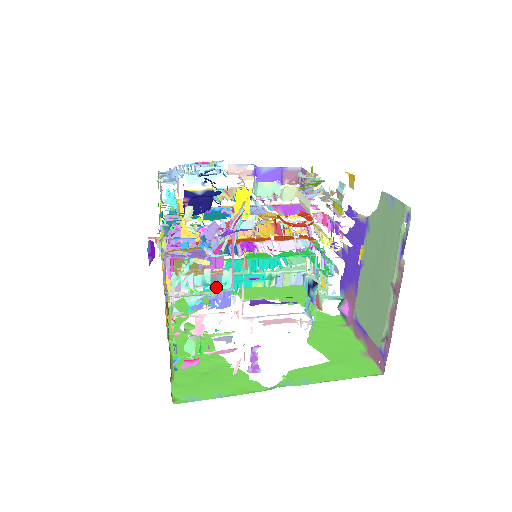
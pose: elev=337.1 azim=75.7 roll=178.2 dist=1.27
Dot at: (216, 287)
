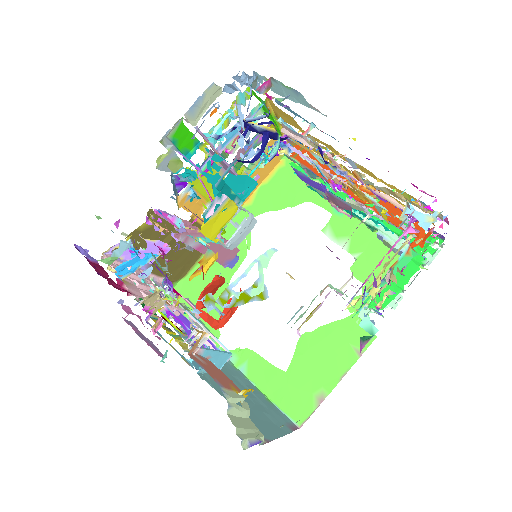
Dot at: occluded
